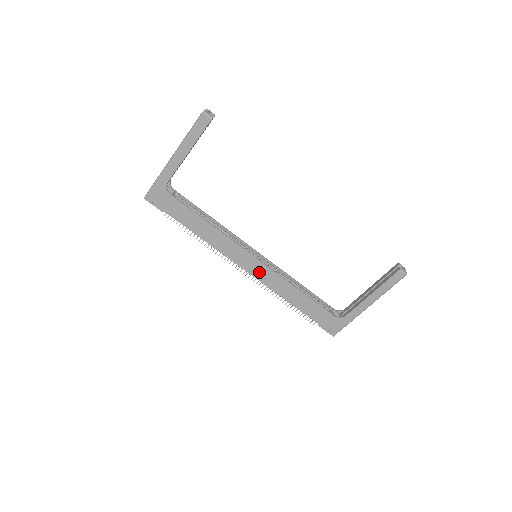
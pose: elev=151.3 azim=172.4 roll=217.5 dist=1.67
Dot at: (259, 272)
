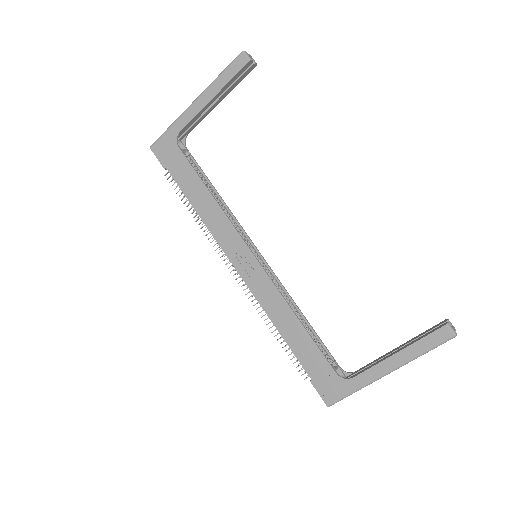
Dot at: (253, 277)
